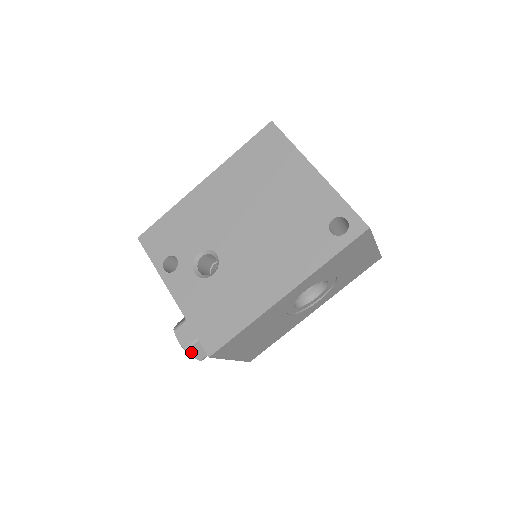
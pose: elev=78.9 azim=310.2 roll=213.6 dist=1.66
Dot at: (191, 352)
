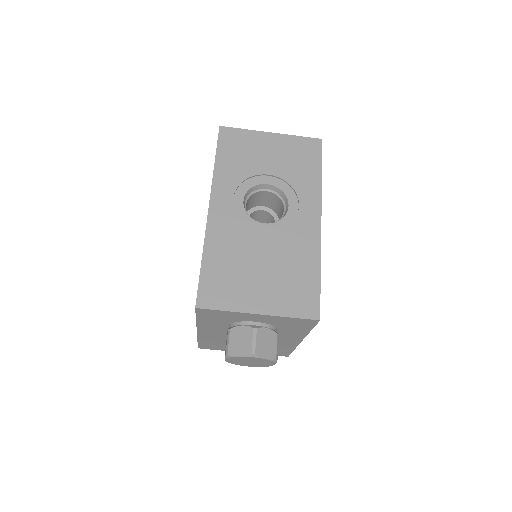
Dot at: (234, 352)
